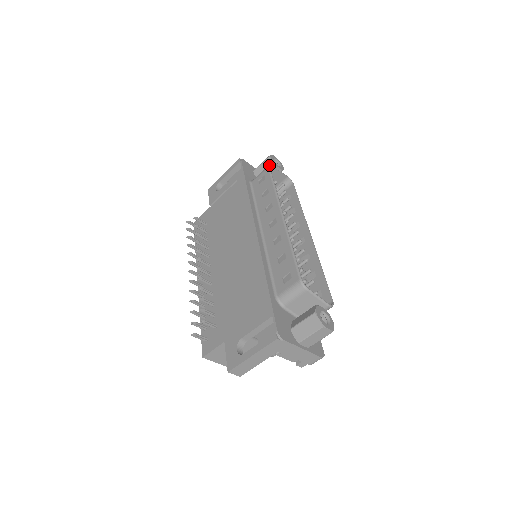
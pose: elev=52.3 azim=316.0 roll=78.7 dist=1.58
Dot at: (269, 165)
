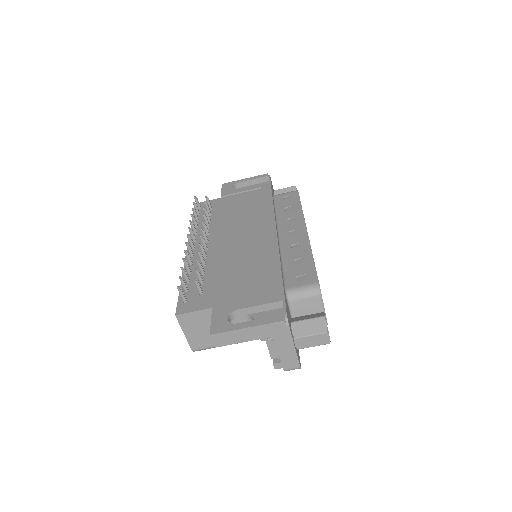
Dot at: occluded
